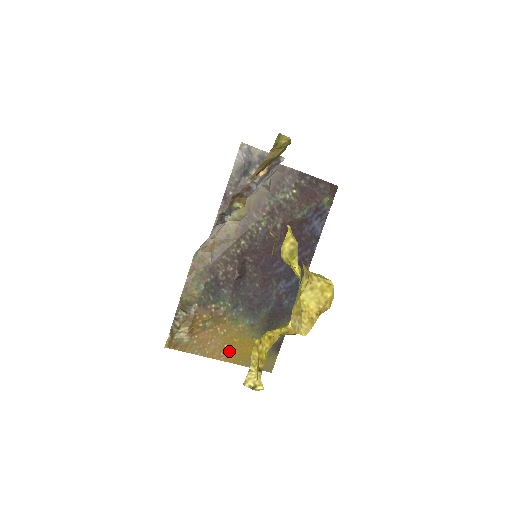
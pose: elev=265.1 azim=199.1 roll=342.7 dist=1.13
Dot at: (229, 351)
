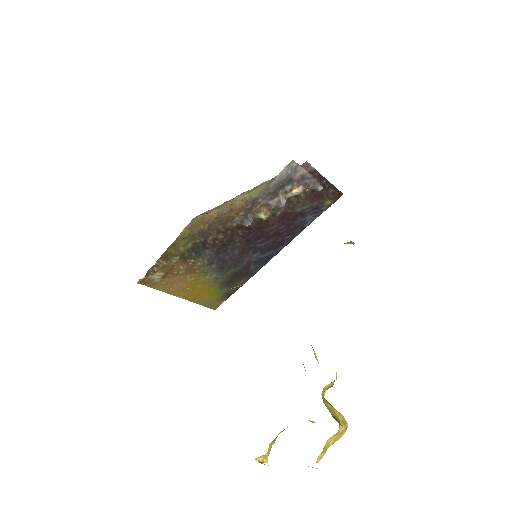
Dot at: (189, 292)
